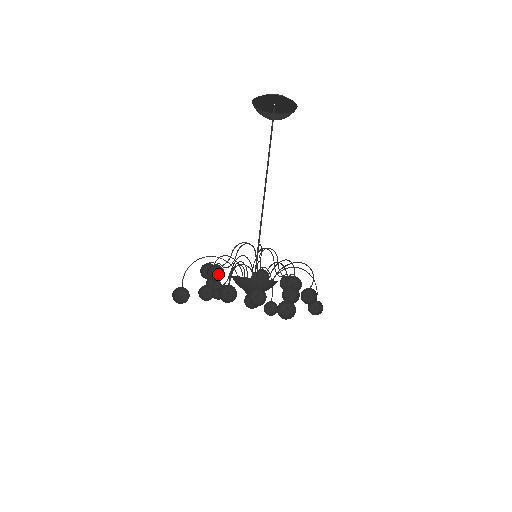
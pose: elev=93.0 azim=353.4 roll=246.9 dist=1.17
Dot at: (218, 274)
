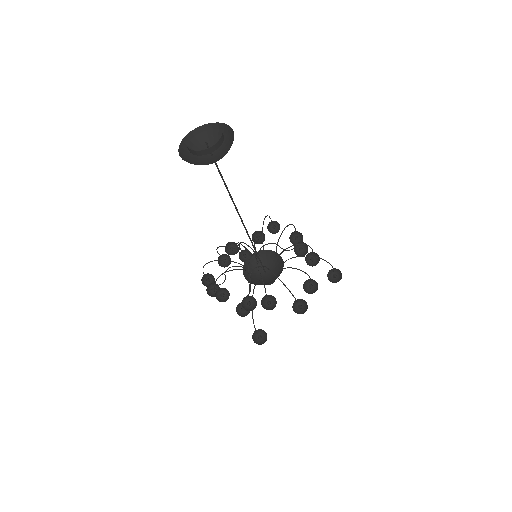
Dot at: (263, 299)
